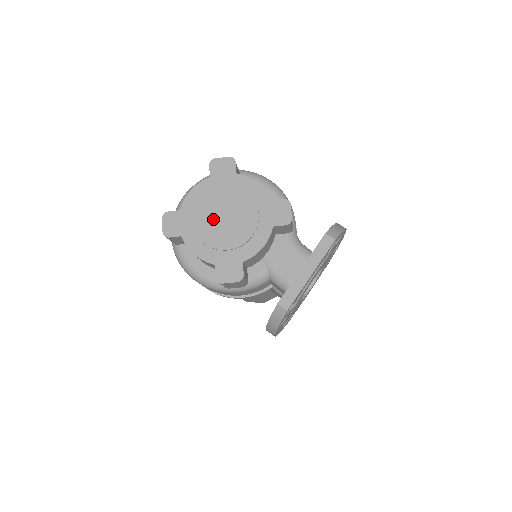
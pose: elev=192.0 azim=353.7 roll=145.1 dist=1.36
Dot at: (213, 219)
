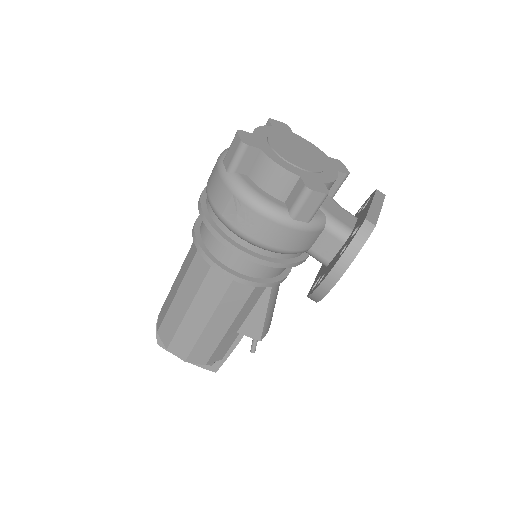
Dot at: (287, 148)
